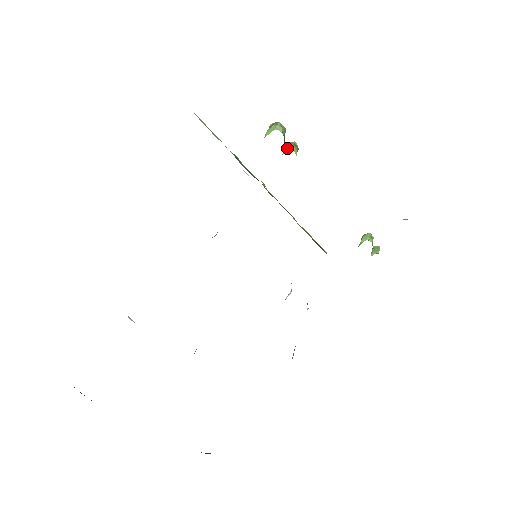
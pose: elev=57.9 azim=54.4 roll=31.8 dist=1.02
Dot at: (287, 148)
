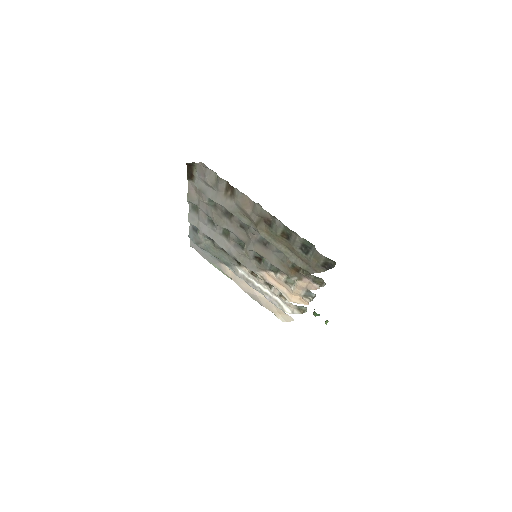
Dot at: occluded
